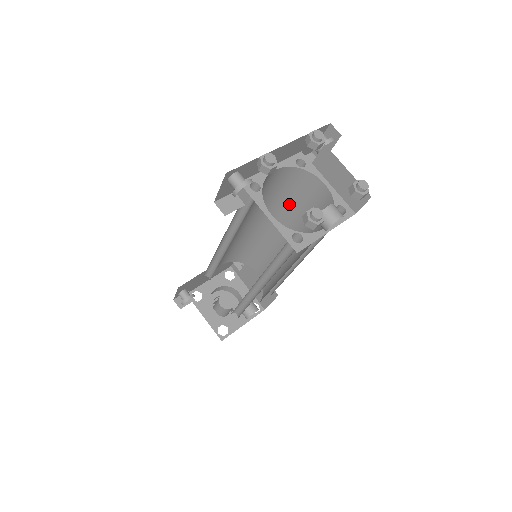
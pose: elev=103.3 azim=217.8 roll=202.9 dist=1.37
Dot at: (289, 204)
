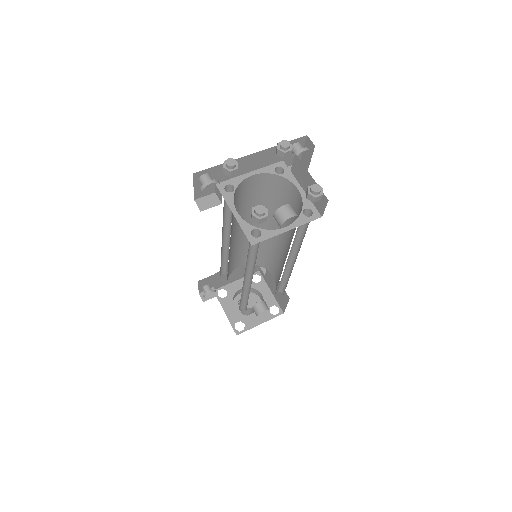
Dot at: occluded
